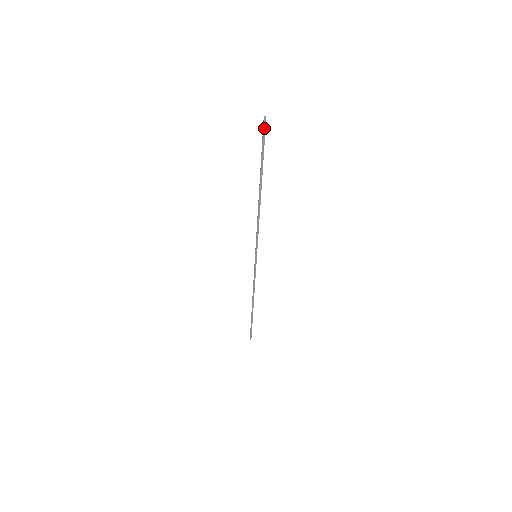
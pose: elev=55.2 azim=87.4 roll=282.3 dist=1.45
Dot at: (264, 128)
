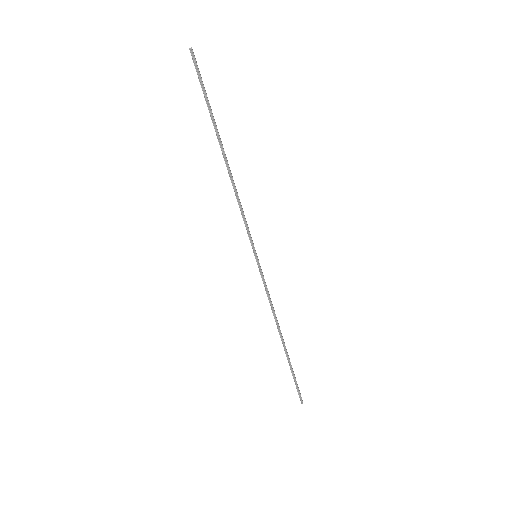
Dot at: (195, 63)
